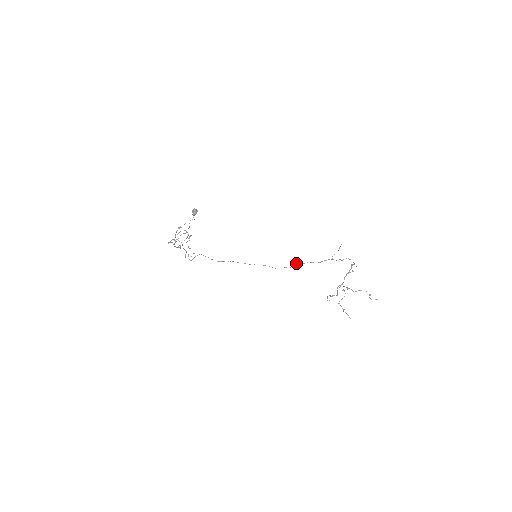
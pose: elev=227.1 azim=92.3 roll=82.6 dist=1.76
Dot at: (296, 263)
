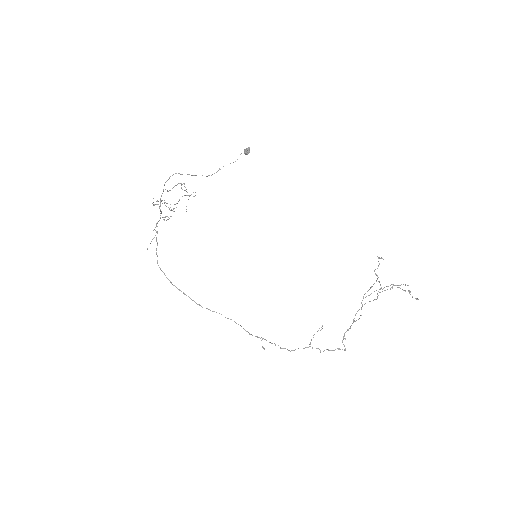
Dot at: (263, 338)
